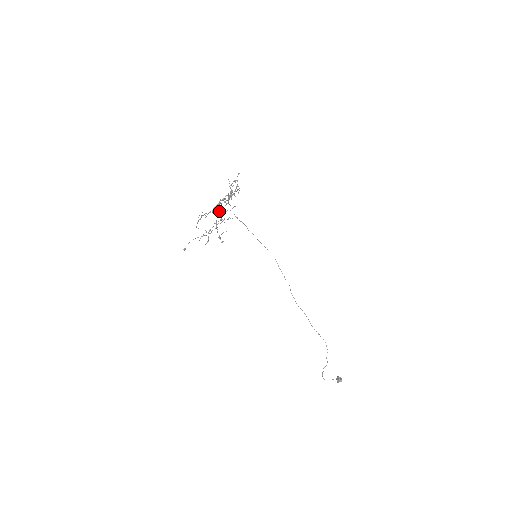
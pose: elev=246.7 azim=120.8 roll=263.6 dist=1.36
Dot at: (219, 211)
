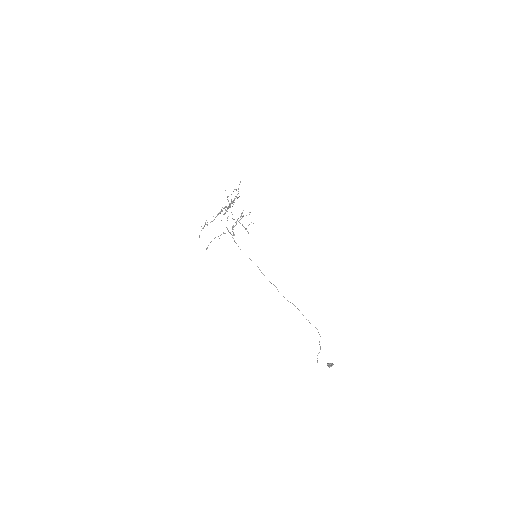
Dot at: occluded
